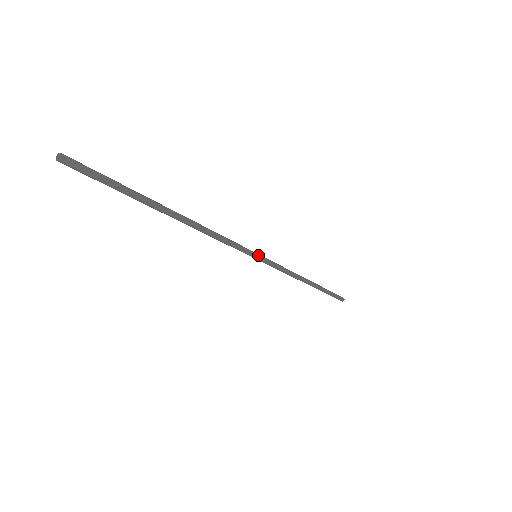
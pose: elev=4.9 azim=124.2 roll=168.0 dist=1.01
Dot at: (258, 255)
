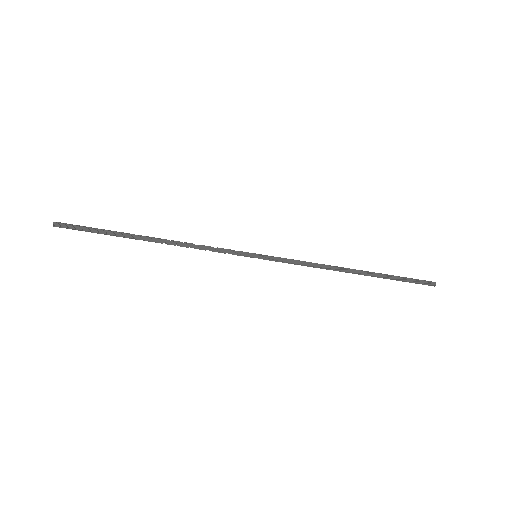
Dot at: (256, 254)
